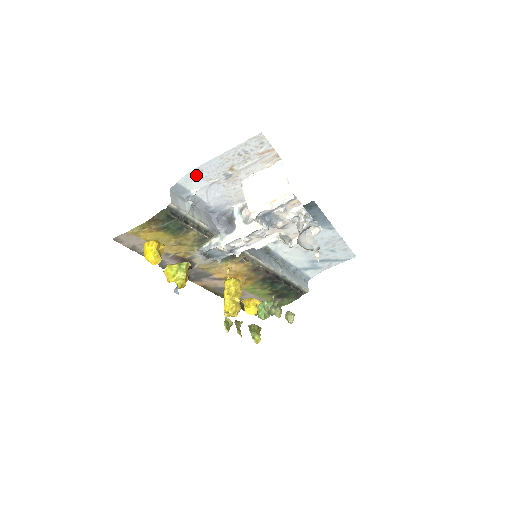
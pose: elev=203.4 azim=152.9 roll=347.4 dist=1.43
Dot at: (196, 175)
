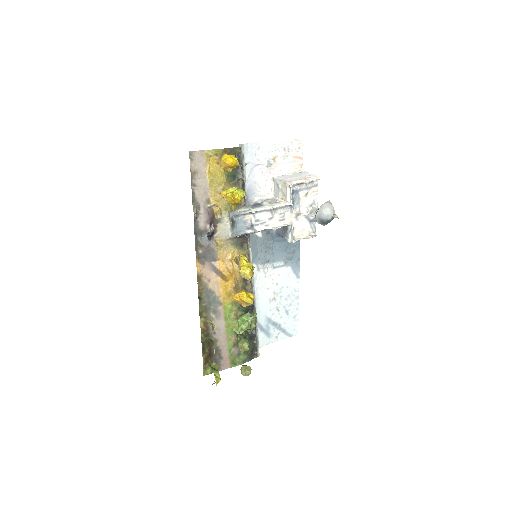
Dot at: (254, 149)
